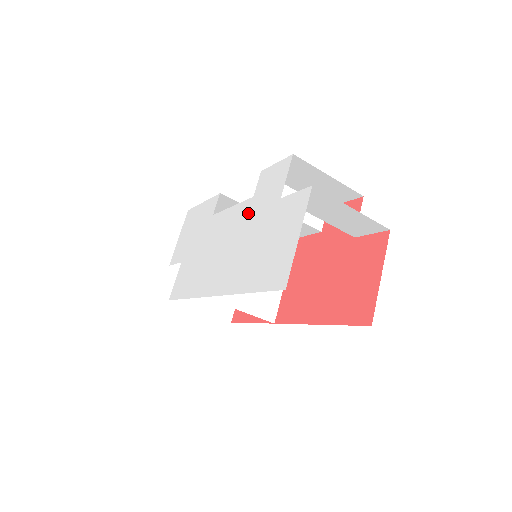
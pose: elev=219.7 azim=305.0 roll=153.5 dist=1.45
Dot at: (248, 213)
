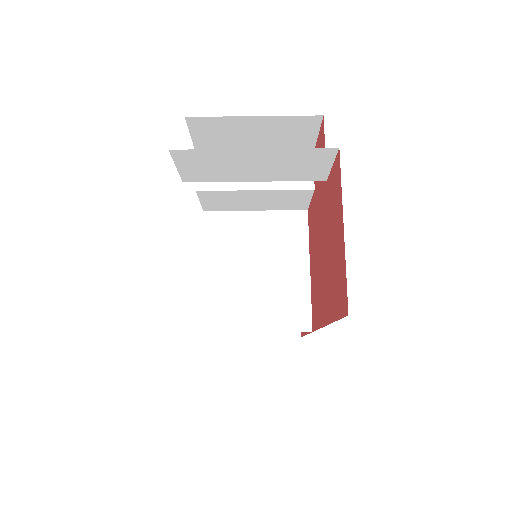
Dot at: occluded
